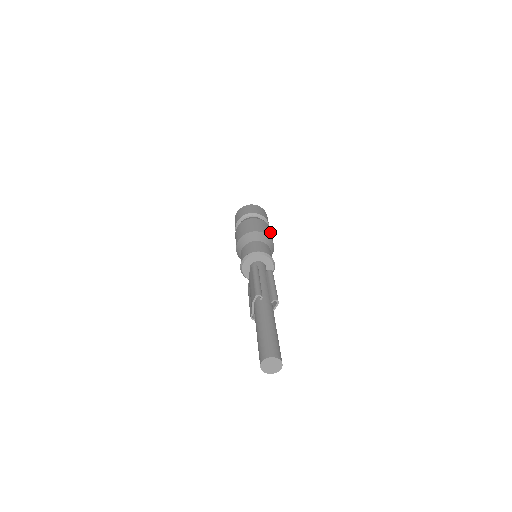
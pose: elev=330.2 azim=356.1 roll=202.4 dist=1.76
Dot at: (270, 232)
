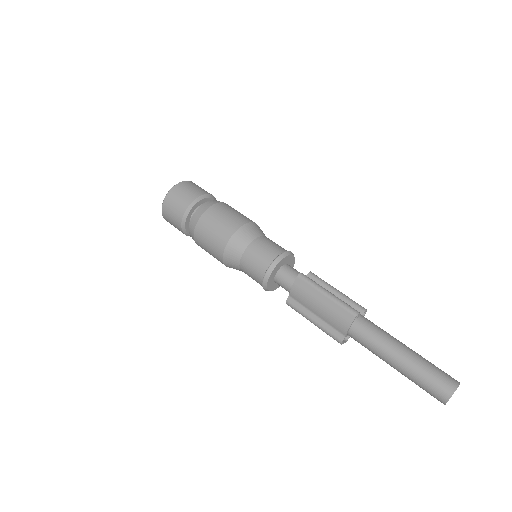
Dot at: occluded
